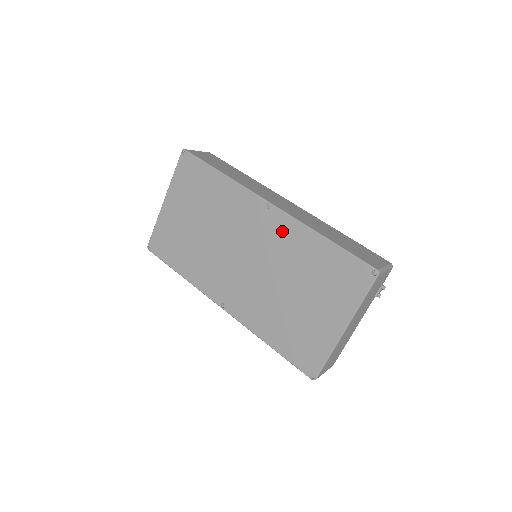
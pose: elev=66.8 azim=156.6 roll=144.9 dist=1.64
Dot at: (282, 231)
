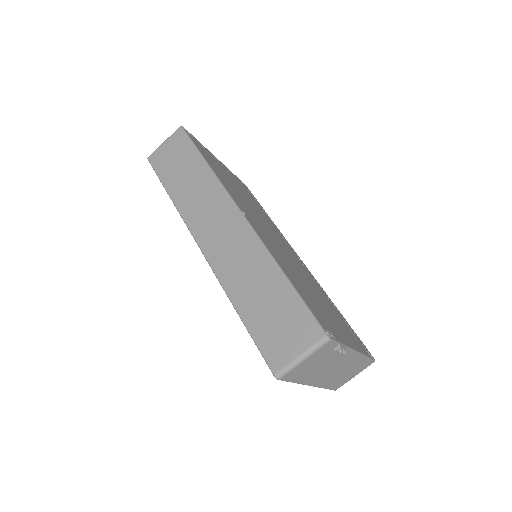
Dot at: occluded
